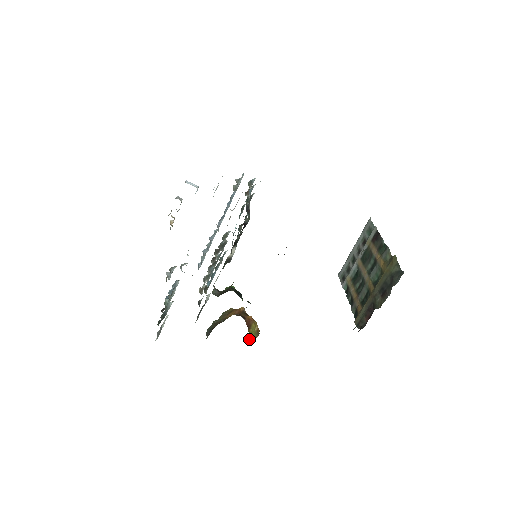
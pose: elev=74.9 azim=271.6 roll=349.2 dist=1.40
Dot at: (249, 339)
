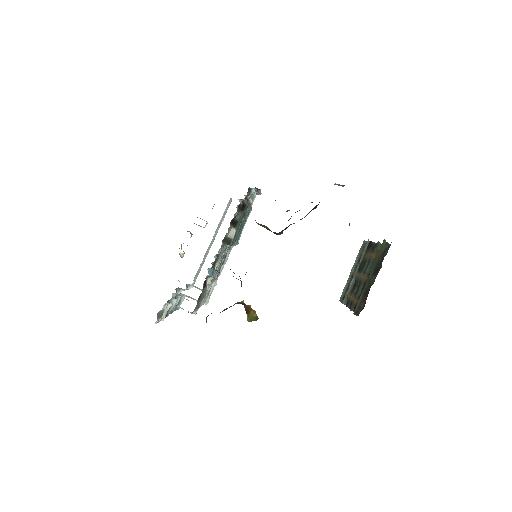
Dot at: (247, 320)
